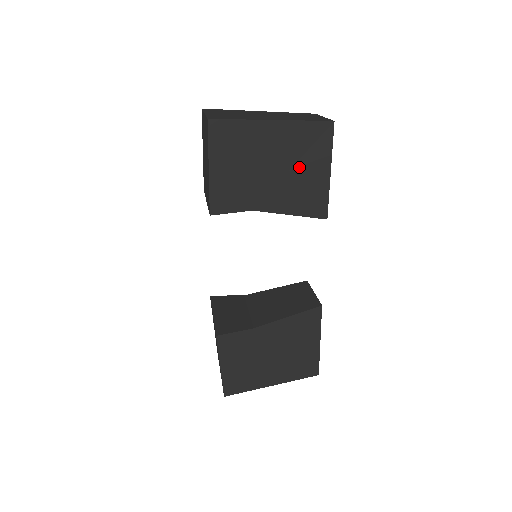
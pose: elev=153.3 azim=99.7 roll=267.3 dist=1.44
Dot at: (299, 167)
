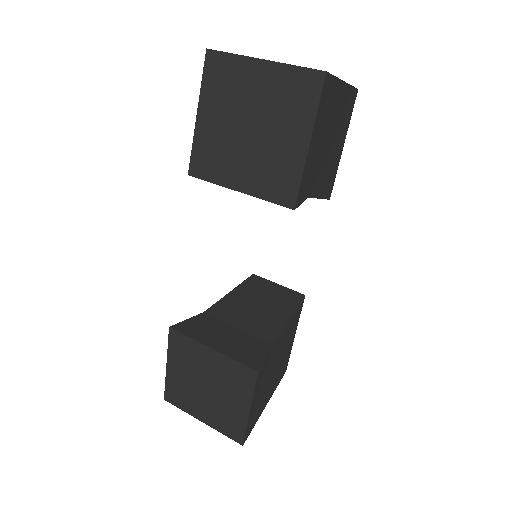
Dot at: (336, 141)
